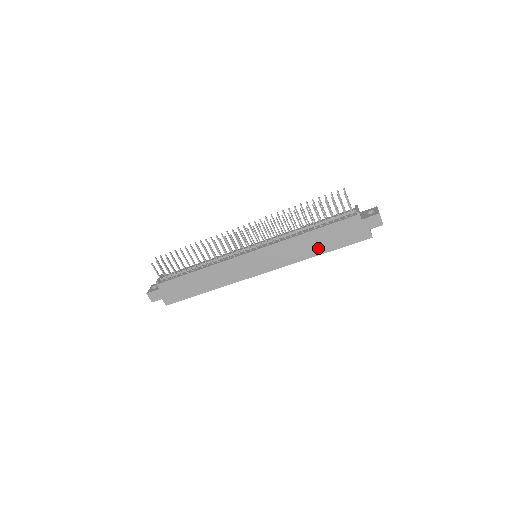
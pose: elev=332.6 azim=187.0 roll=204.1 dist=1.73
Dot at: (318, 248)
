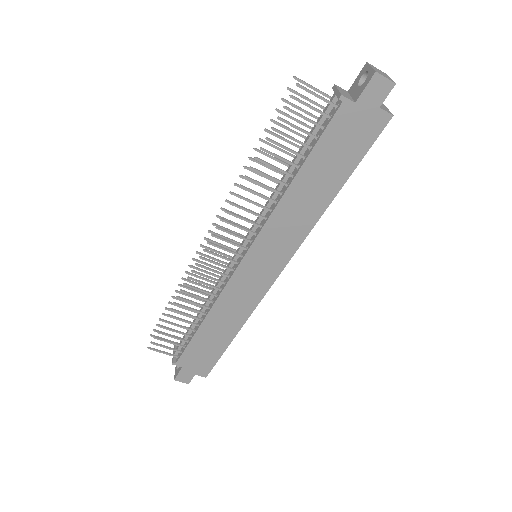
Dot at: (325, 190)
